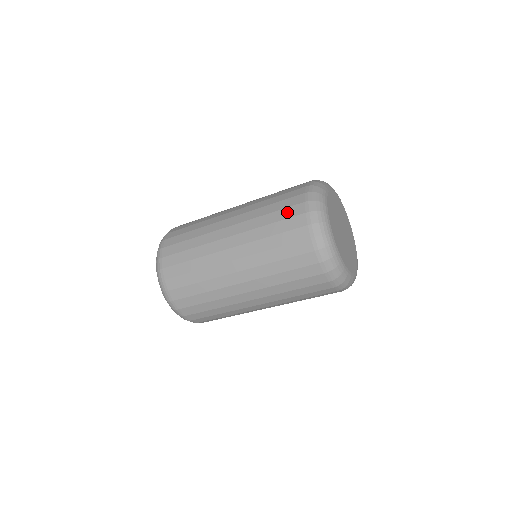
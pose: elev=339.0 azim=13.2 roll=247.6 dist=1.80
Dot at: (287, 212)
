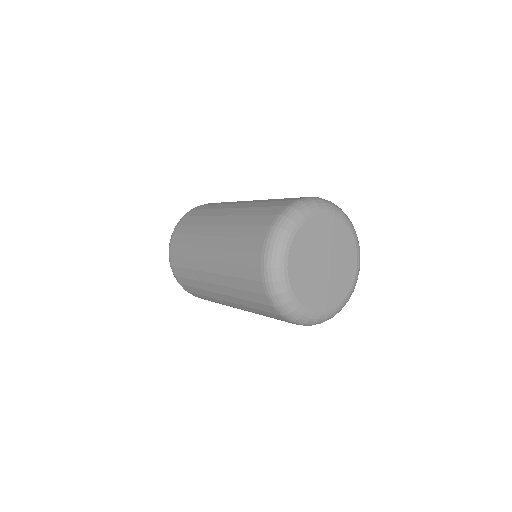
Dot at: (248, 272)
